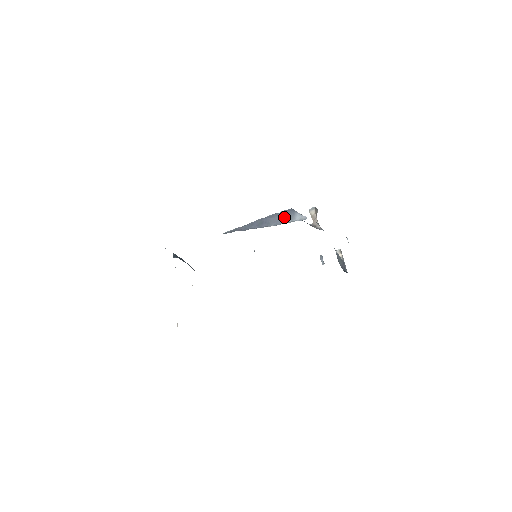
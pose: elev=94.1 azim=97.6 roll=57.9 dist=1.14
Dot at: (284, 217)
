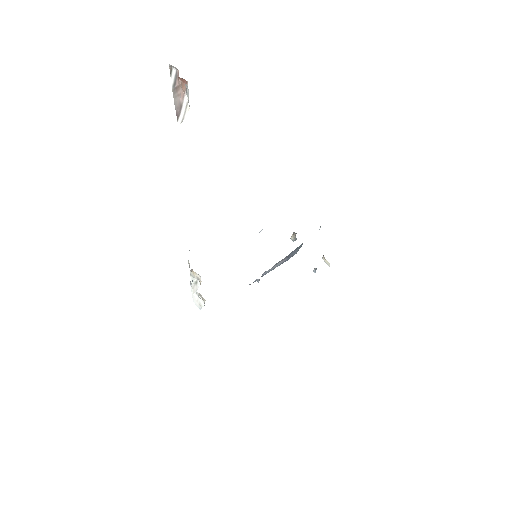
Dot at: occluded
